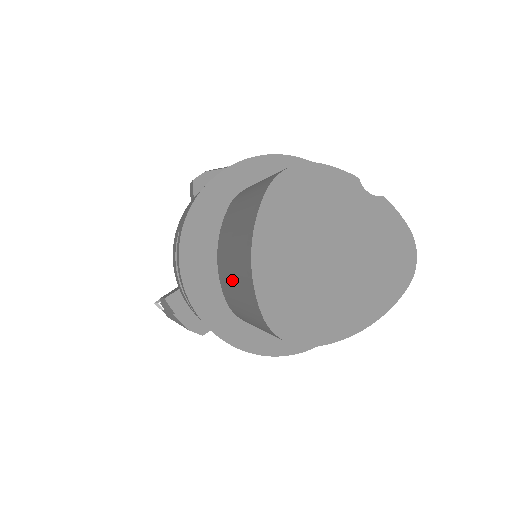
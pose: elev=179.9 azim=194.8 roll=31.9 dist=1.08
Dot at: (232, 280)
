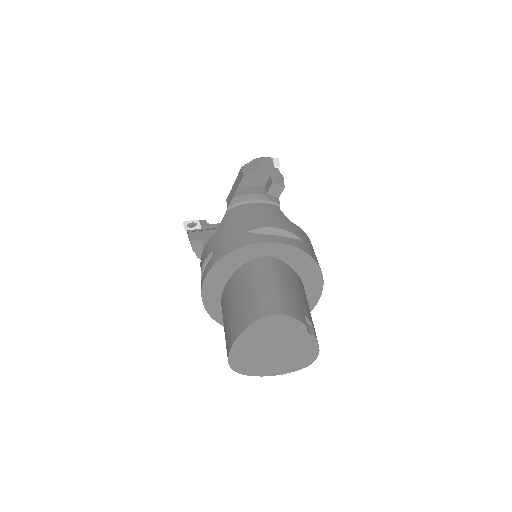
Dot at: (226, 316)
